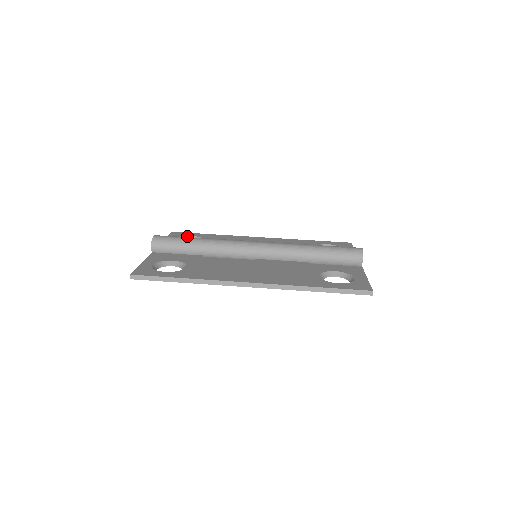
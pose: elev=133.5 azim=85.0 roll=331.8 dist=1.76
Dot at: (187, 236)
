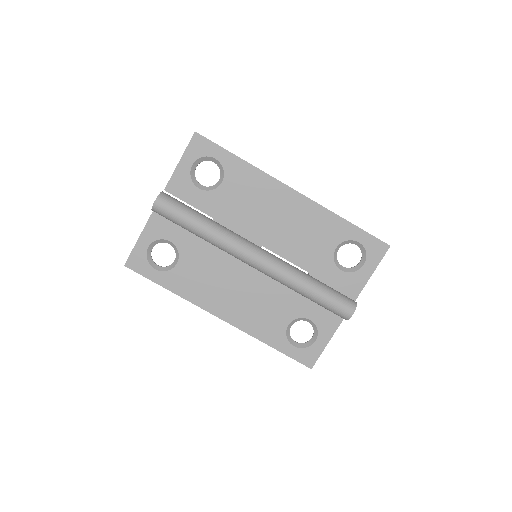
Dot at: (208, 157)
